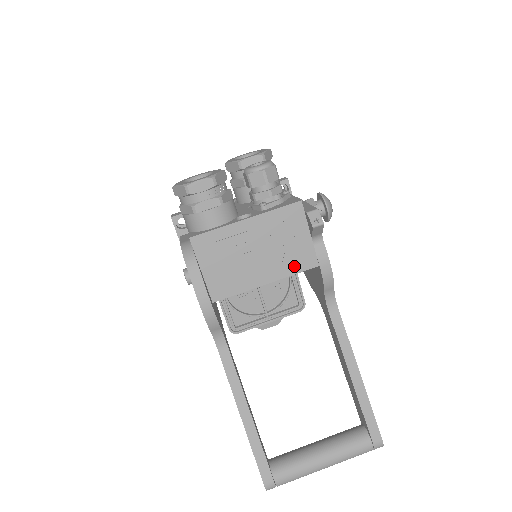
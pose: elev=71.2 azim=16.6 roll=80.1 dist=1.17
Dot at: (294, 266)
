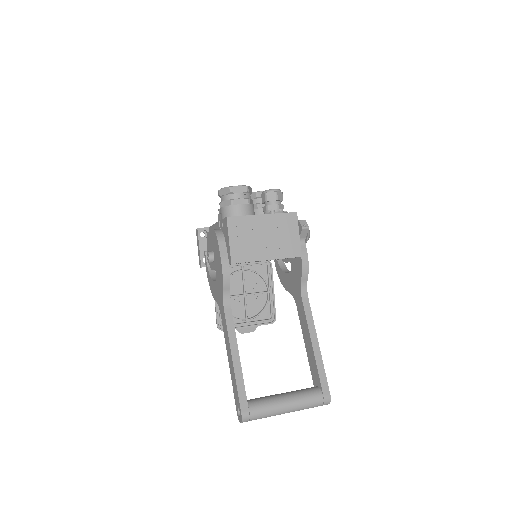
Dot at: (286, 253)
